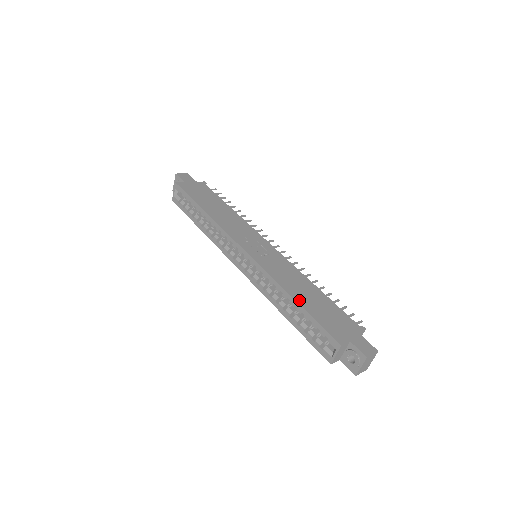
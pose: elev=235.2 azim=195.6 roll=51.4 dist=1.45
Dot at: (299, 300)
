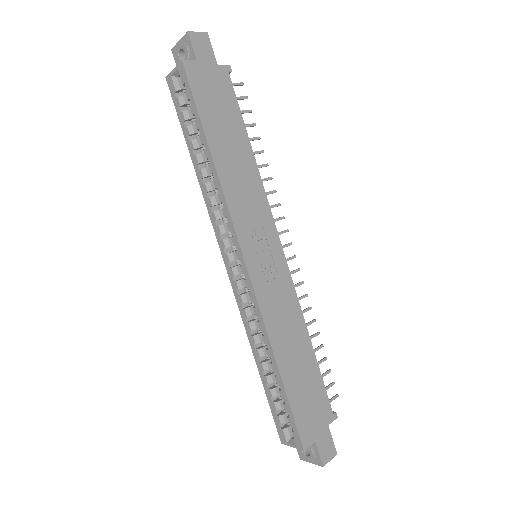
Dot at: (284, 371)
